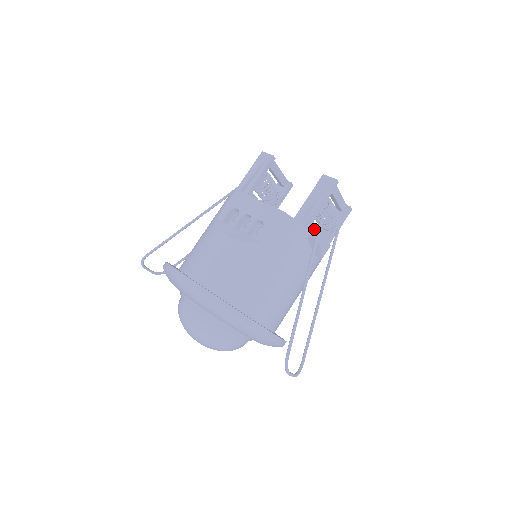
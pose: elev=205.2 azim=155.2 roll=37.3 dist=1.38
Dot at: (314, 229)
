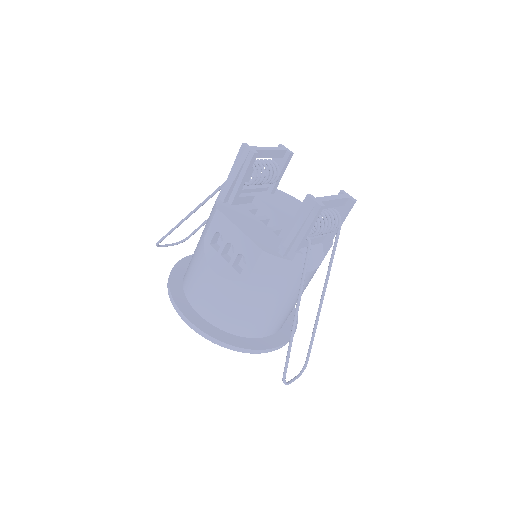
Dot at: (307, 243)
